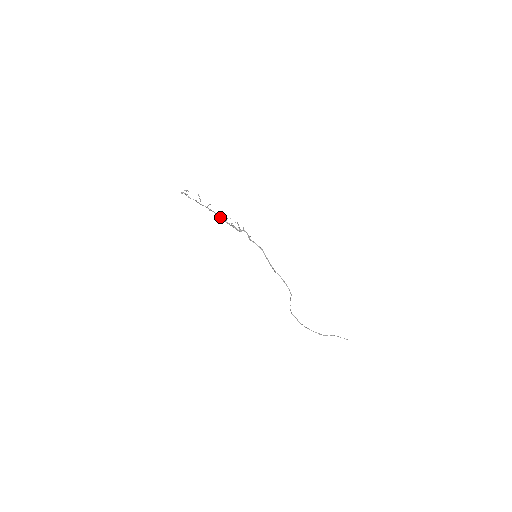
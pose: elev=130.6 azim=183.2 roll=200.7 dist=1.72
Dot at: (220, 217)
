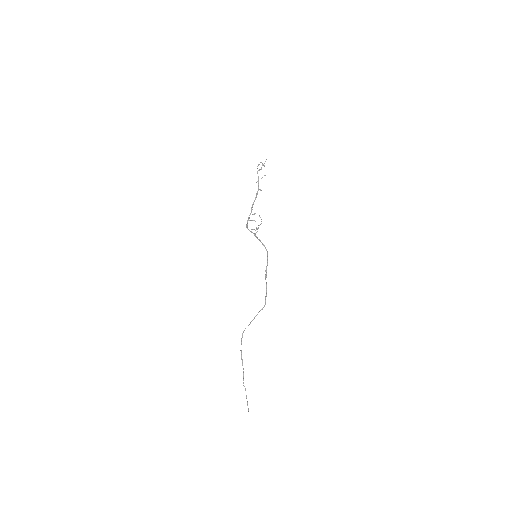
Dot at: (252, 207)
